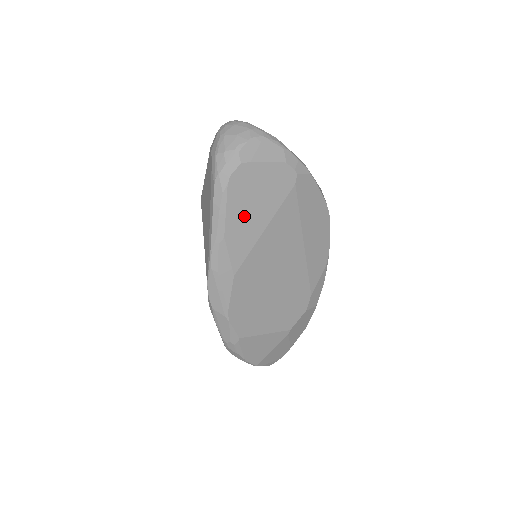
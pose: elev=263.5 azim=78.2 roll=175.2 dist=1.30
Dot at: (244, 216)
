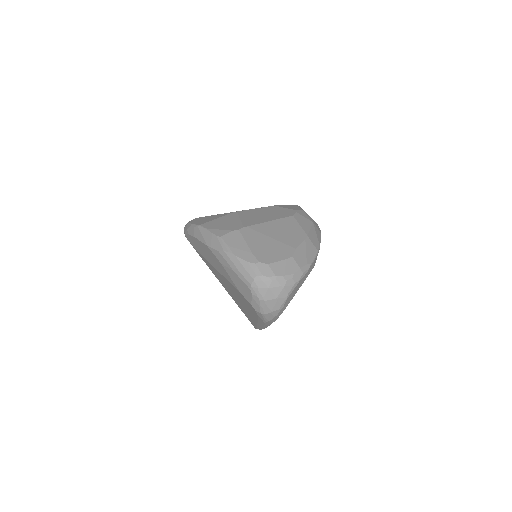
Dot at: occluded
